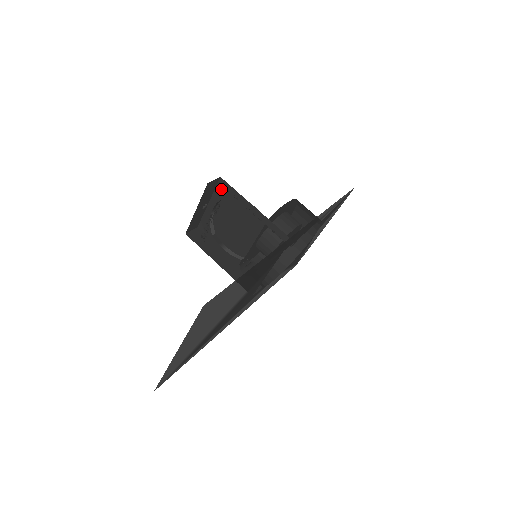
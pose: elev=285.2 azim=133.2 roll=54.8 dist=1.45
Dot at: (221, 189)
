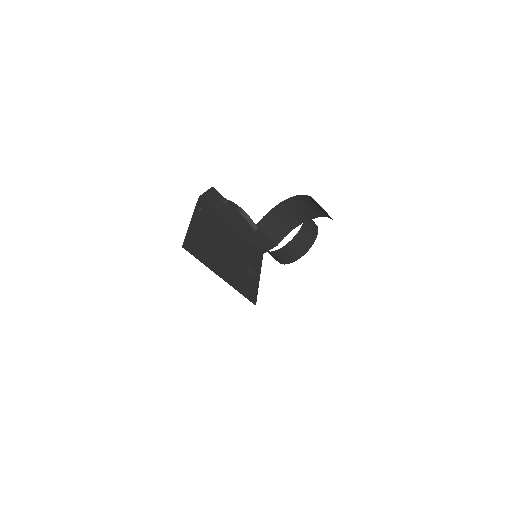
Dot at: occluded
